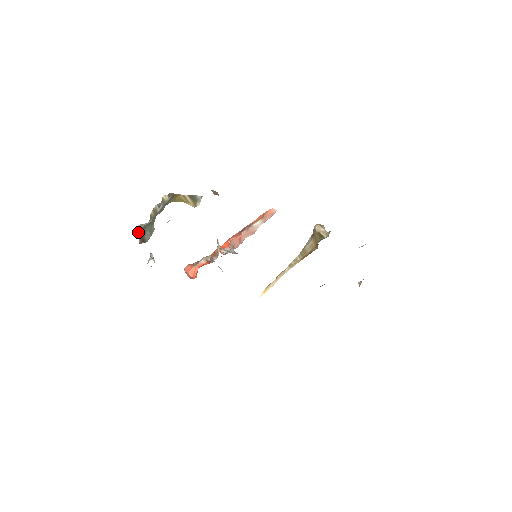
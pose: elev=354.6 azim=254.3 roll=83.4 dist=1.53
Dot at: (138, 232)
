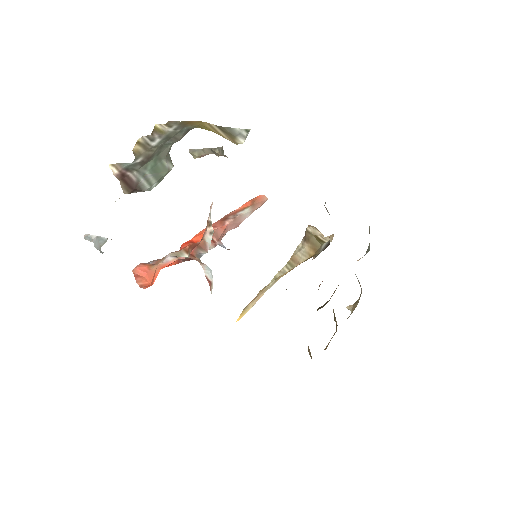
Dot at: (114, 175)
